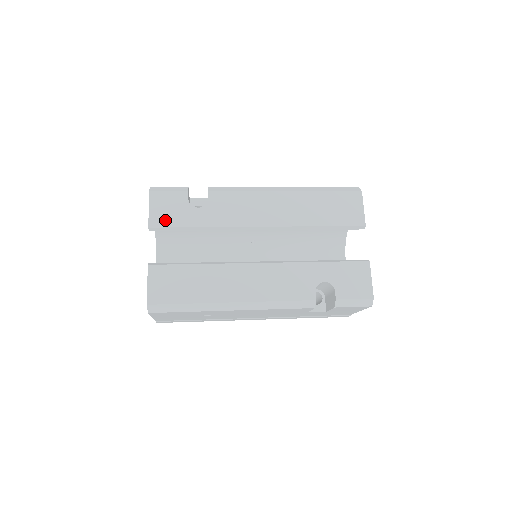
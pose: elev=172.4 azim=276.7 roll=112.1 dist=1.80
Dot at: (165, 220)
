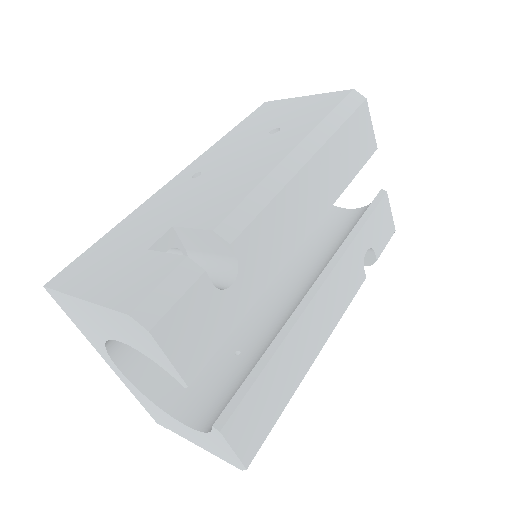
Dot at: (203, 351)
